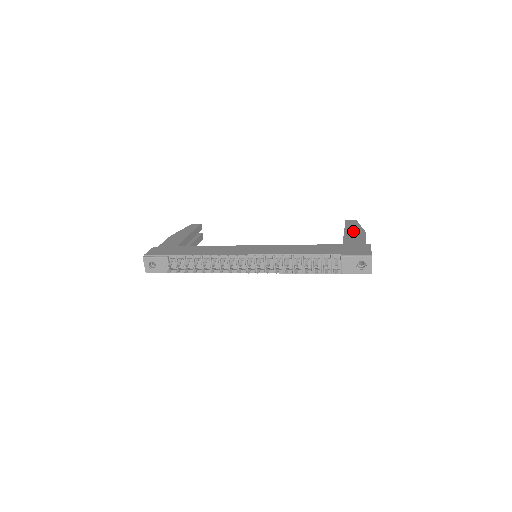
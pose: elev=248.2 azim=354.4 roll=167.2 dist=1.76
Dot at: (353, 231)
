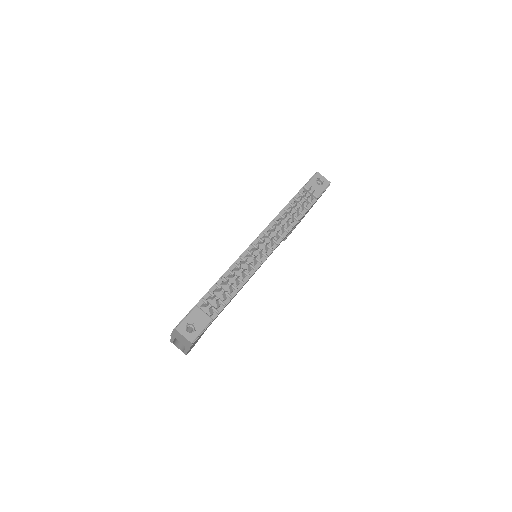
Dot at: occluded
